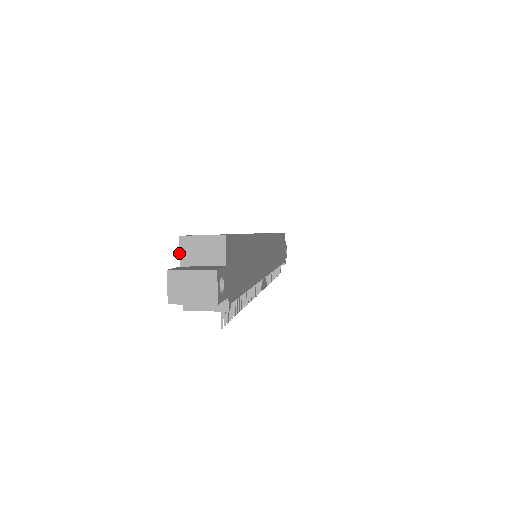
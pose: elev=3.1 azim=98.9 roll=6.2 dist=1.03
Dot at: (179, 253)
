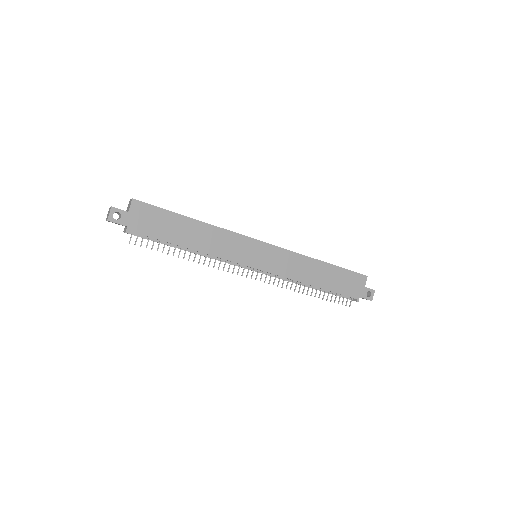
Dot at: occluded
